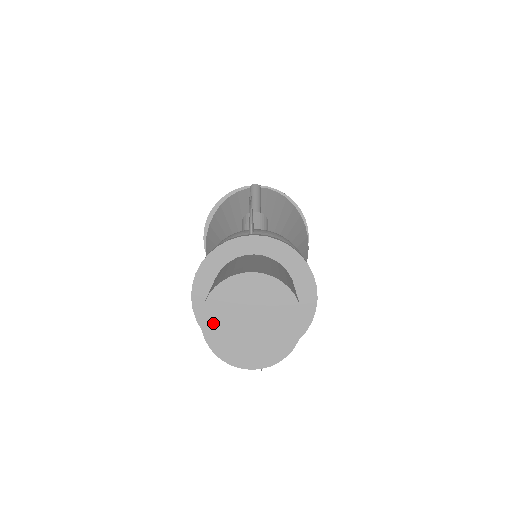
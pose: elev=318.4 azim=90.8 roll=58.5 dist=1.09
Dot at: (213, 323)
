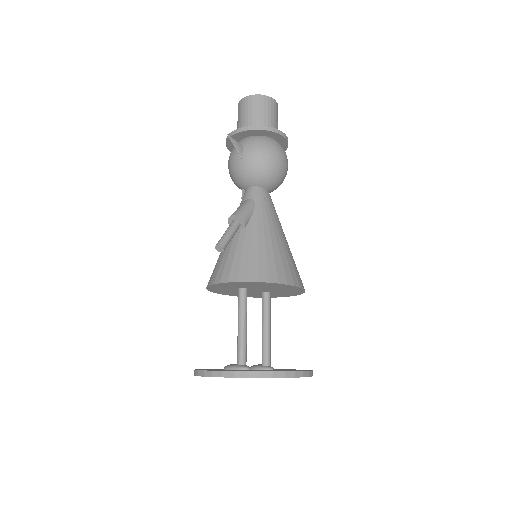
Dot at: occluded
